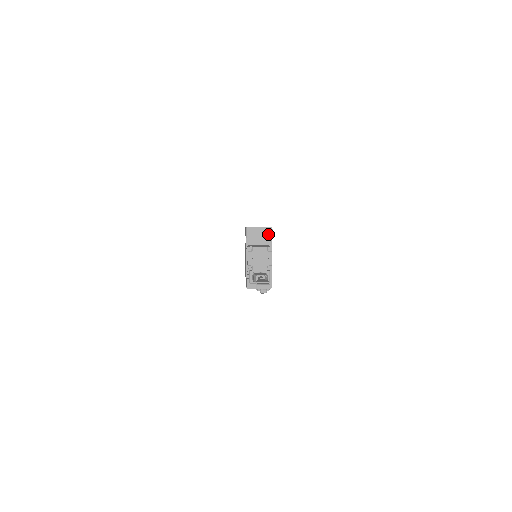
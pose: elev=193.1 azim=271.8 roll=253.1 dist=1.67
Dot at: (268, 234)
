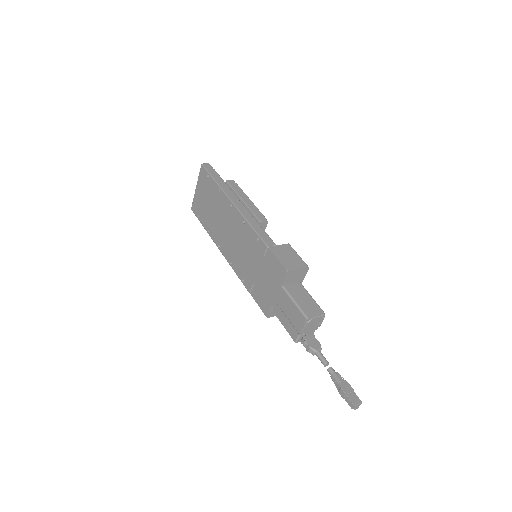
Dot at: (303, 273)
